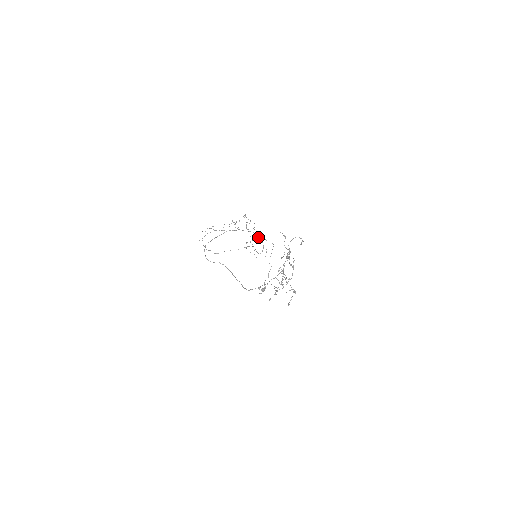
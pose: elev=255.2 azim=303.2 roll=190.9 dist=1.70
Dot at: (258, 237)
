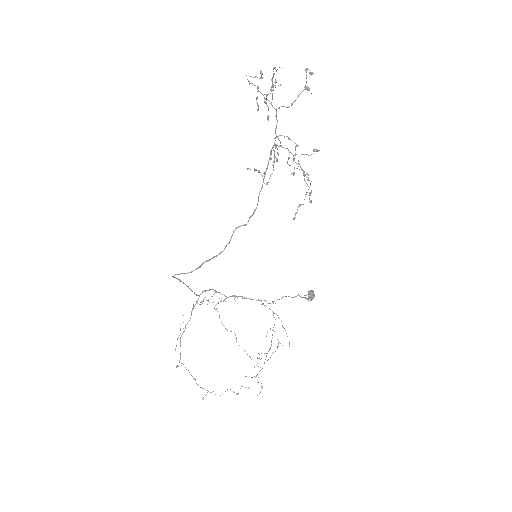
Dot at: occluded
